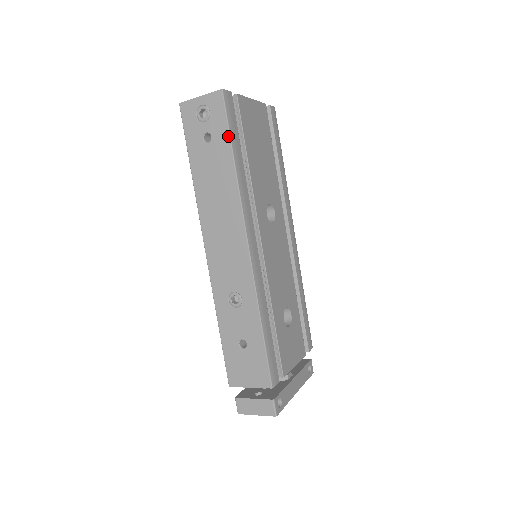
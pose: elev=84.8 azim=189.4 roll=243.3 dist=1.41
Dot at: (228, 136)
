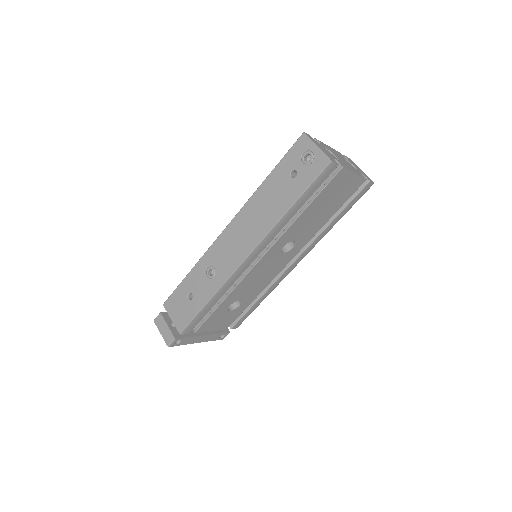
Dot at: (303, 190)
